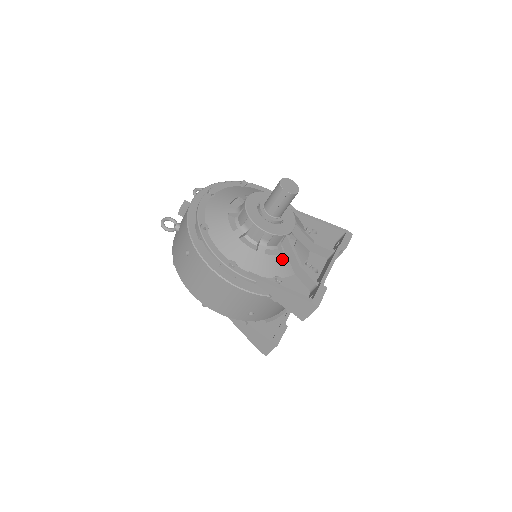
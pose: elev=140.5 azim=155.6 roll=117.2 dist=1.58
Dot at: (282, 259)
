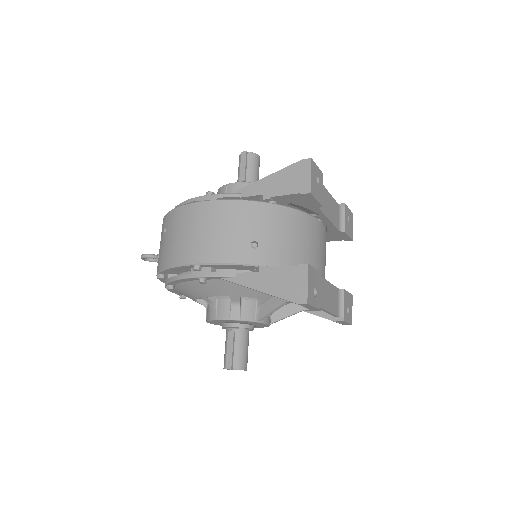
Dot at: occluded
